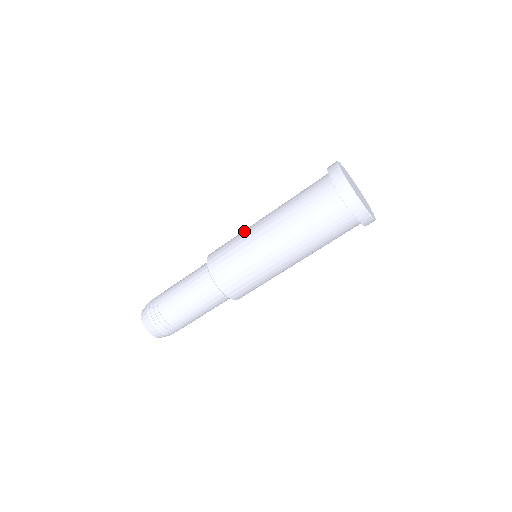
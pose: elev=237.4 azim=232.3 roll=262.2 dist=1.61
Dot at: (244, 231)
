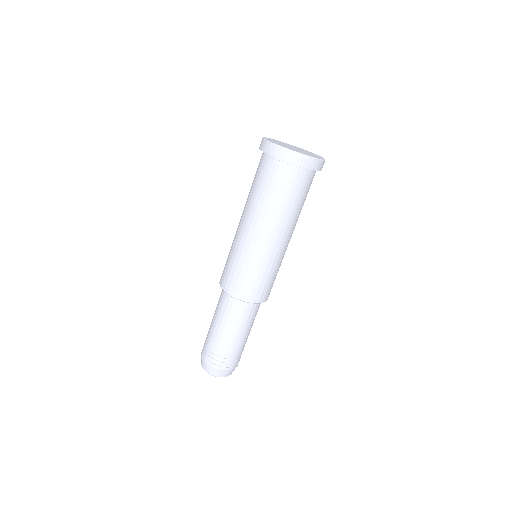
Dot at: (239, 250)
